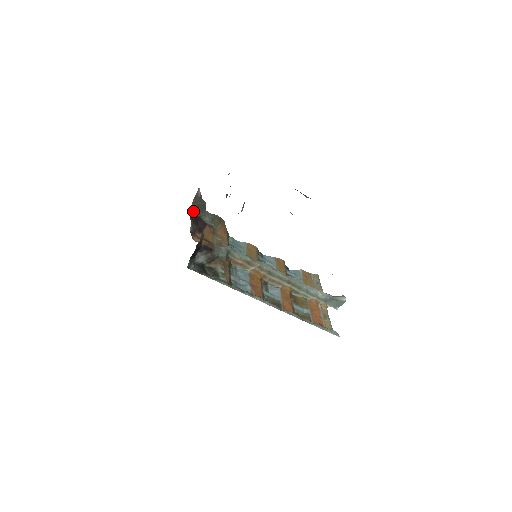
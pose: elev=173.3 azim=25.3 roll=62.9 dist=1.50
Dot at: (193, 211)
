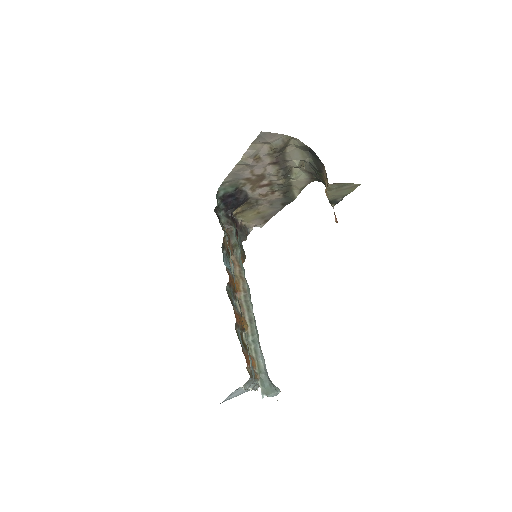
Dot at: (238, 224)
